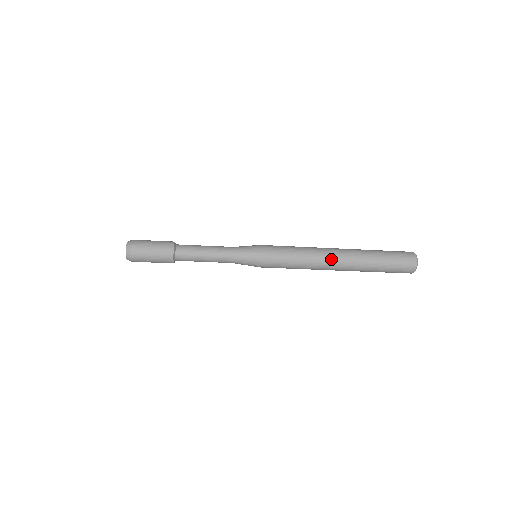
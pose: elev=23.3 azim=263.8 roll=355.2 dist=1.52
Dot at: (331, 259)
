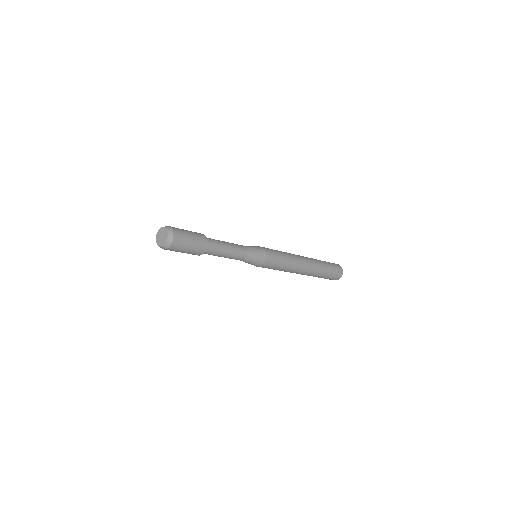
Dot at: (304, 266)
